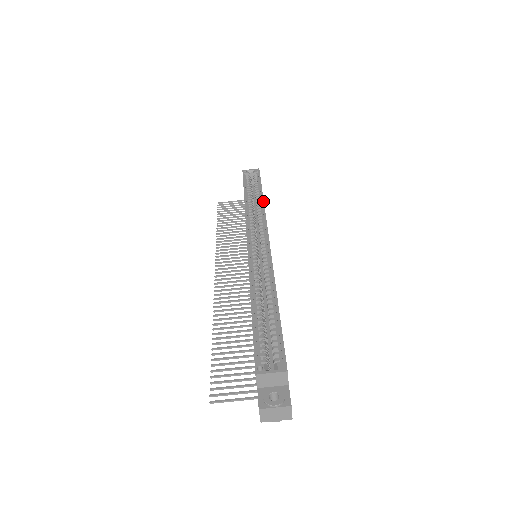
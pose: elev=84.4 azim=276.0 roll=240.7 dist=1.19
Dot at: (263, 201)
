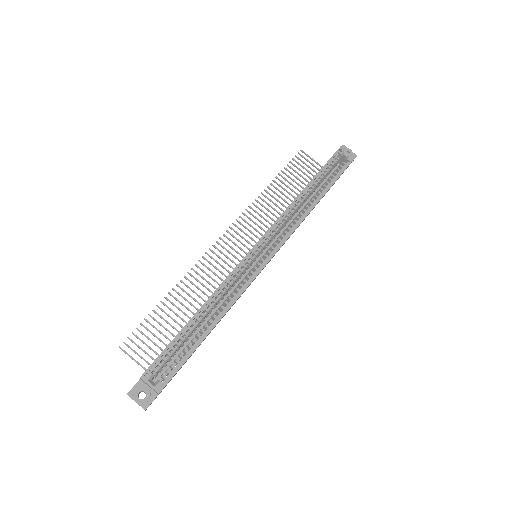
Dot at: (312, 208)
